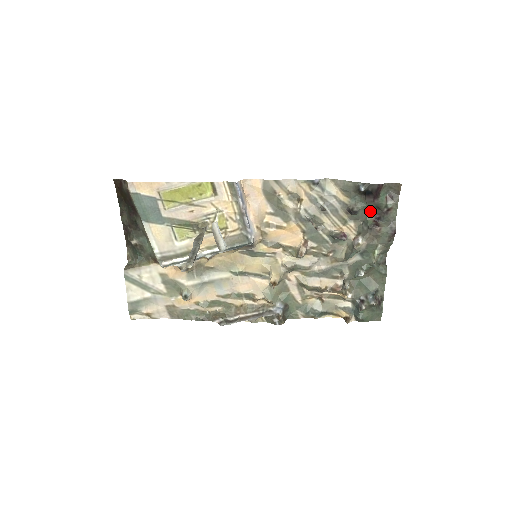
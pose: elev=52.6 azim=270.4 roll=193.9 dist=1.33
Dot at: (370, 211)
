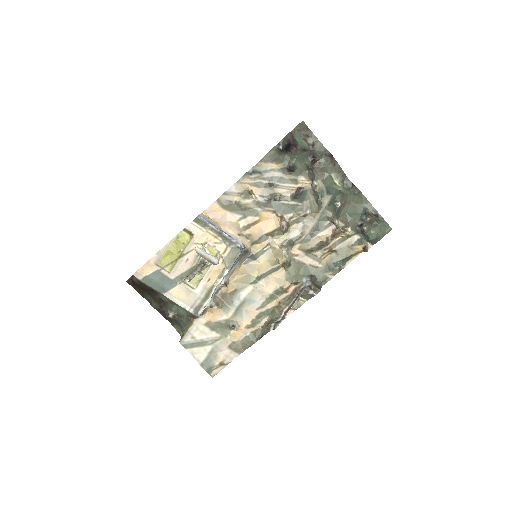
Dot at: (303, 158)
